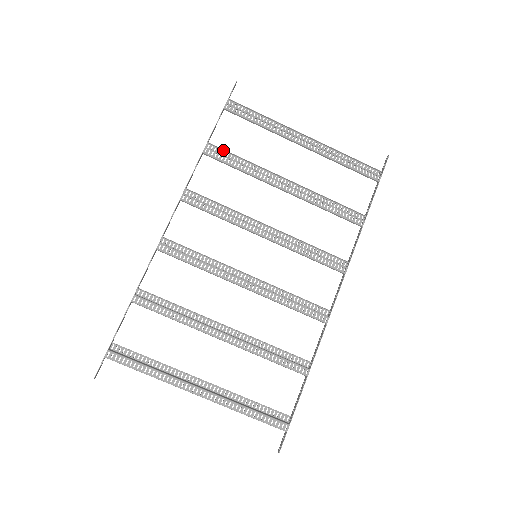
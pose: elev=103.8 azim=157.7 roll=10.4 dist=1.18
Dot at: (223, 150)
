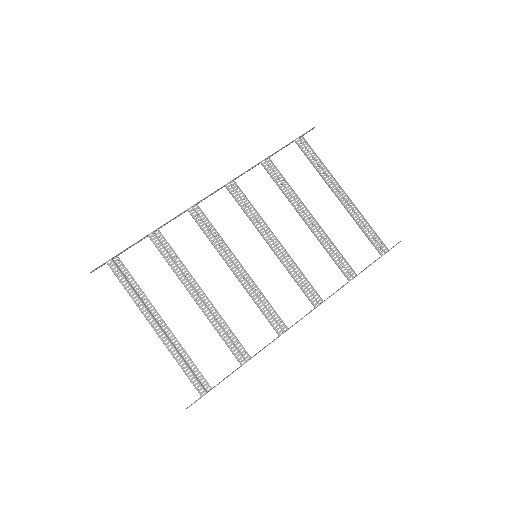
Dot at: (277, 169)
